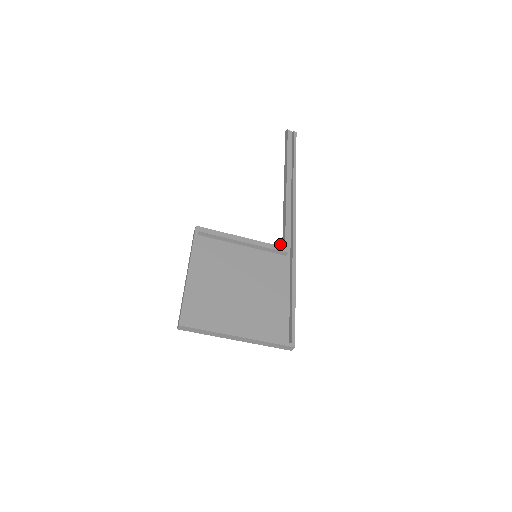
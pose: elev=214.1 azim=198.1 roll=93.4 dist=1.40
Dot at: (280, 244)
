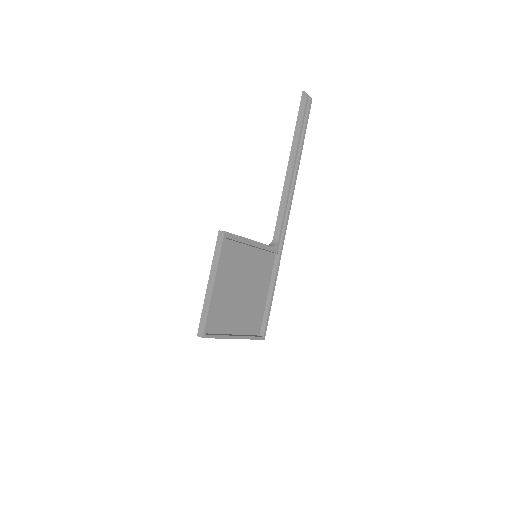
Dot at: (275, 245)
